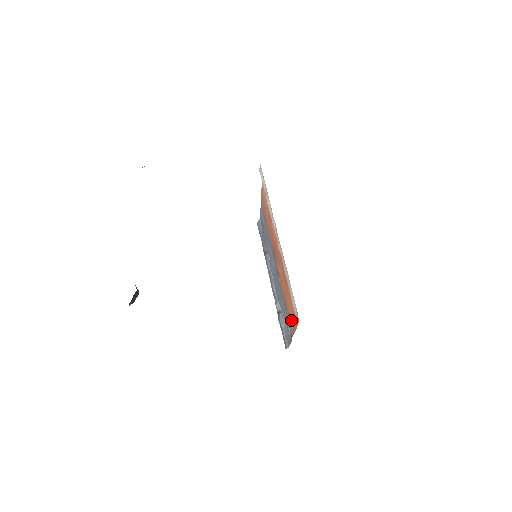
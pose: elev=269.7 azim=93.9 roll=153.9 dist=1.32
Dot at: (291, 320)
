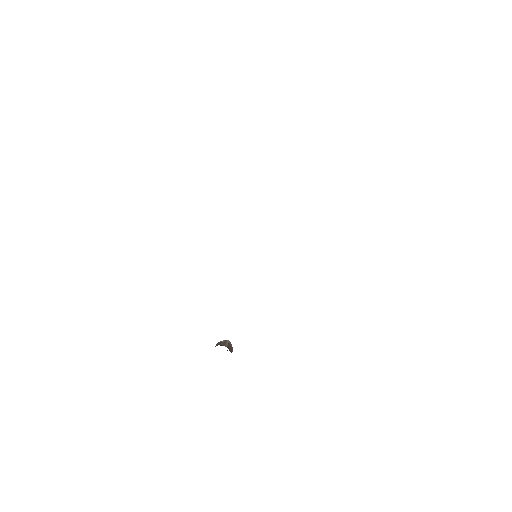
Dot at: occluded
